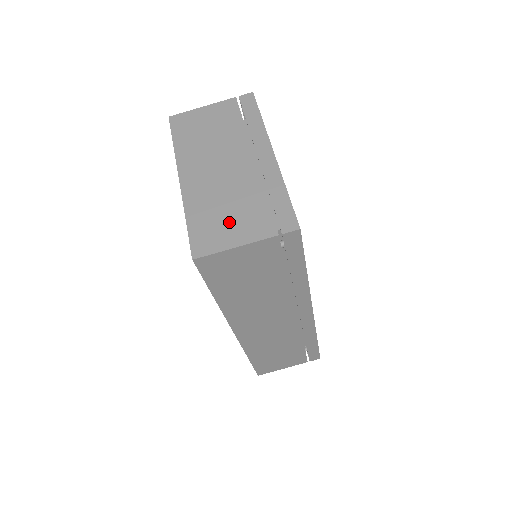
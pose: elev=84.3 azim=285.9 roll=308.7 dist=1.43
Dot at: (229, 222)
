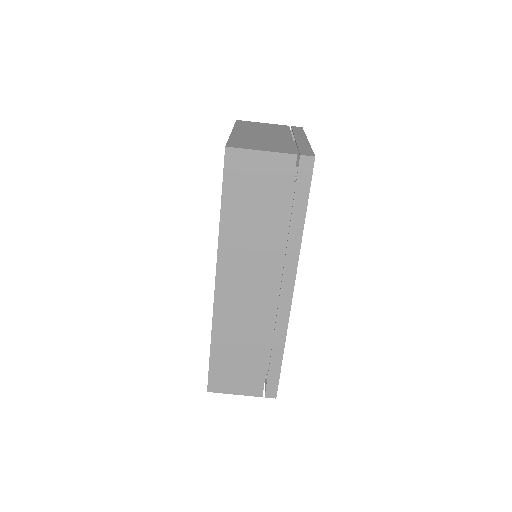
Dot at: (261, 145)
